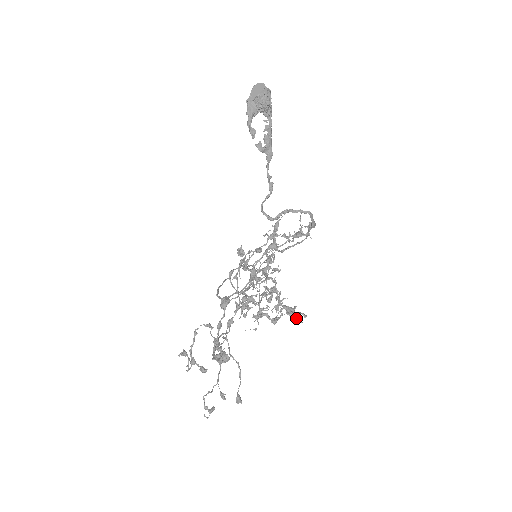
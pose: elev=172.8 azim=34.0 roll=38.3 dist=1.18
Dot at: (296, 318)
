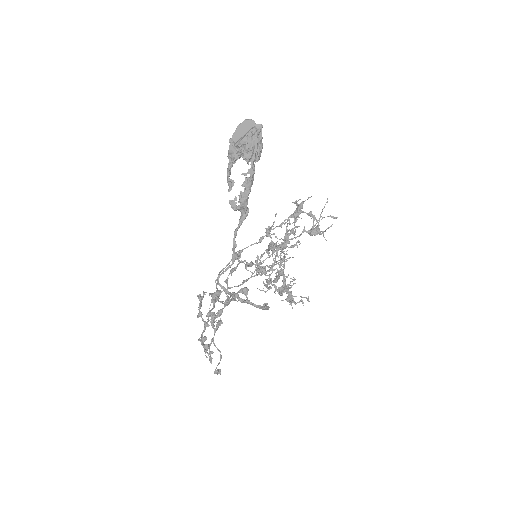
Dot at: (299, 301)
